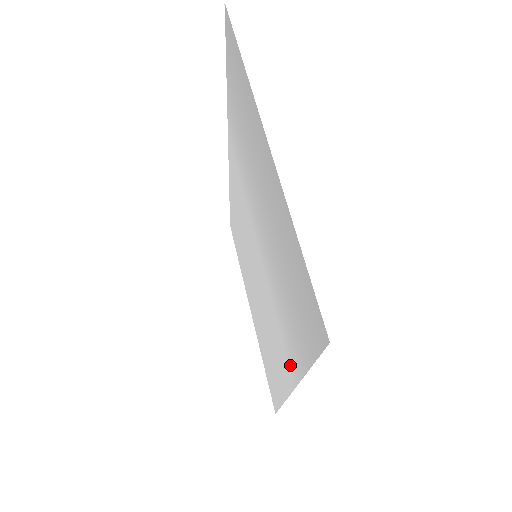
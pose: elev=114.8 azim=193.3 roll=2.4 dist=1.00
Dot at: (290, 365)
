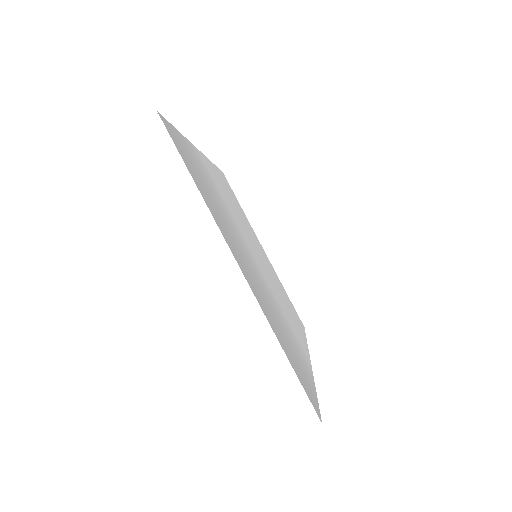
Dot at: (304, 353)
